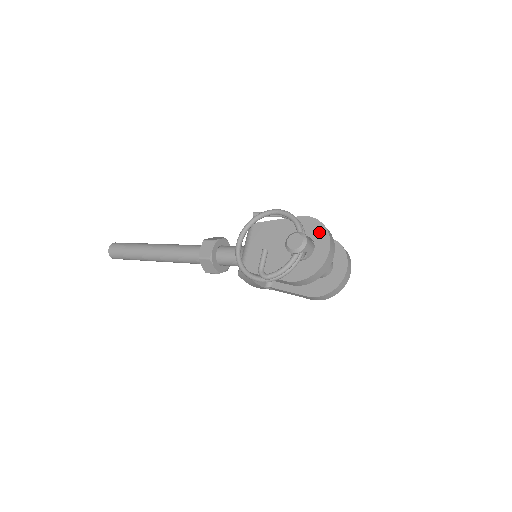
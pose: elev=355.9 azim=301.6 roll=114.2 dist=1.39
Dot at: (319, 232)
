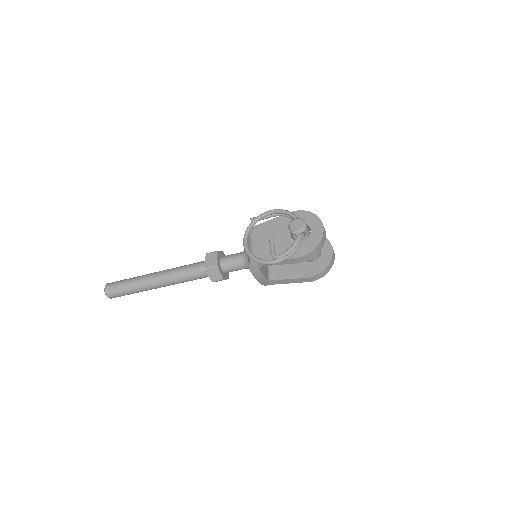
Dot at: (311, 218)
